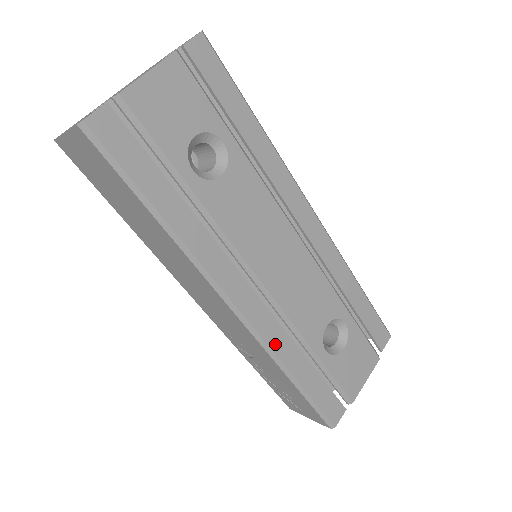
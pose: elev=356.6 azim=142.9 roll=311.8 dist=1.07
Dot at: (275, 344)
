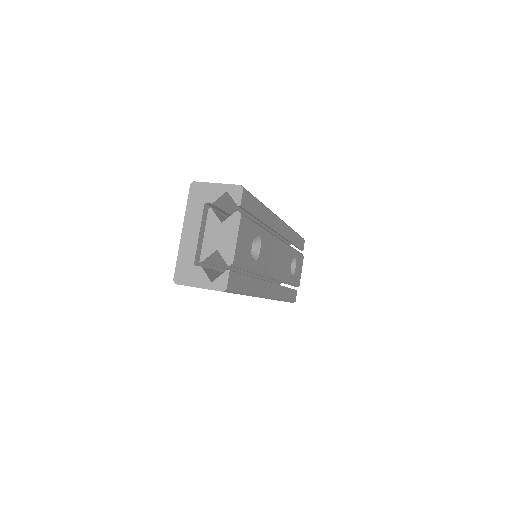
Dot at: (279, 295)
